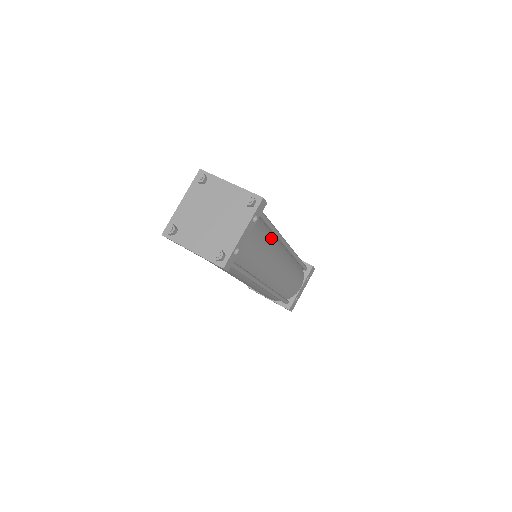
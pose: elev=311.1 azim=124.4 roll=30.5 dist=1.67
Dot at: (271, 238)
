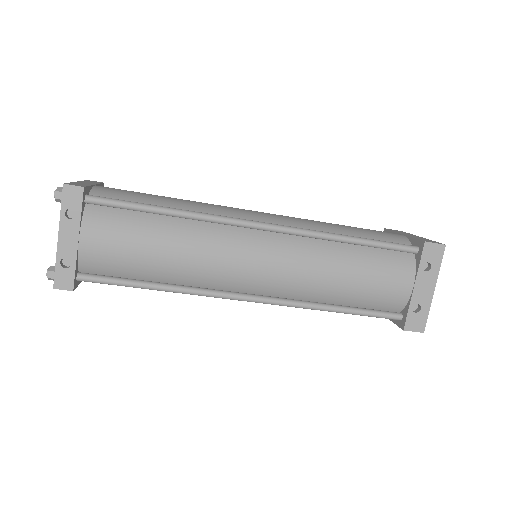
Dot at: (182, 227)
